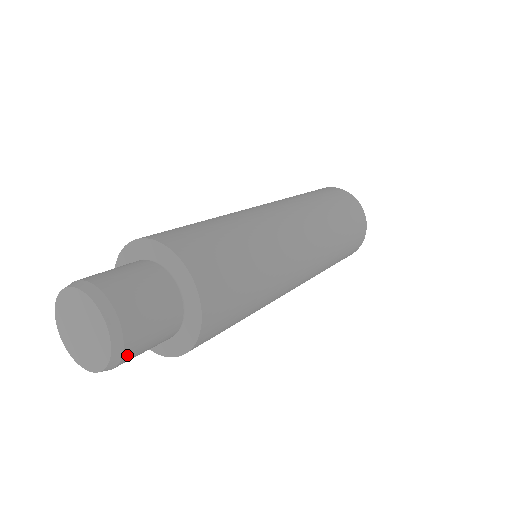
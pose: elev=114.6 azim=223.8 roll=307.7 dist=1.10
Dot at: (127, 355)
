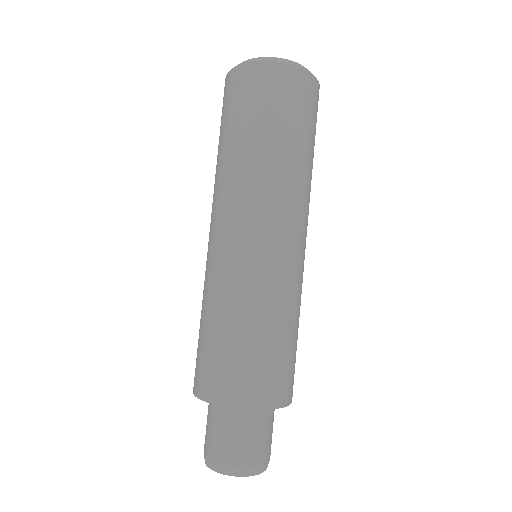
Dot at: (270, 453)
